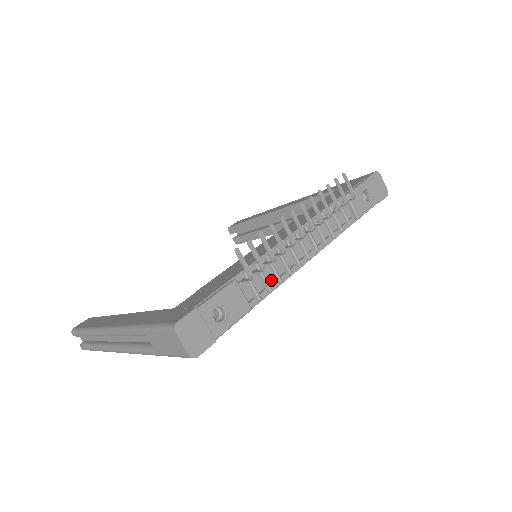
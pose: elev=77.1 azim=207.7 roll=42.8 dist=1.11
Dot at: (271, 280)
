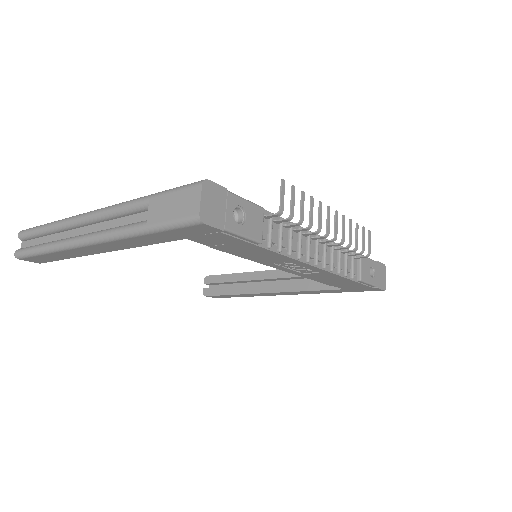
Dot at: (284, 245)
